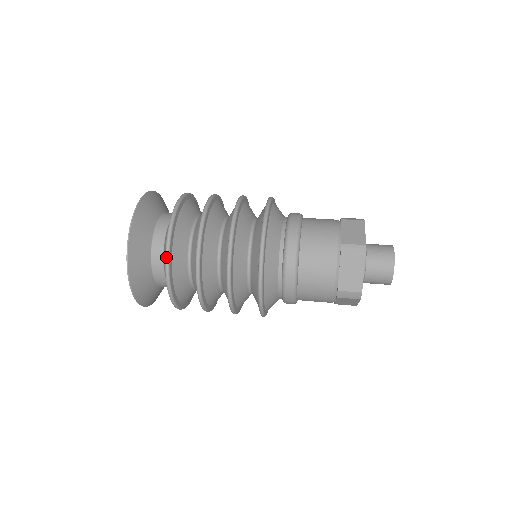
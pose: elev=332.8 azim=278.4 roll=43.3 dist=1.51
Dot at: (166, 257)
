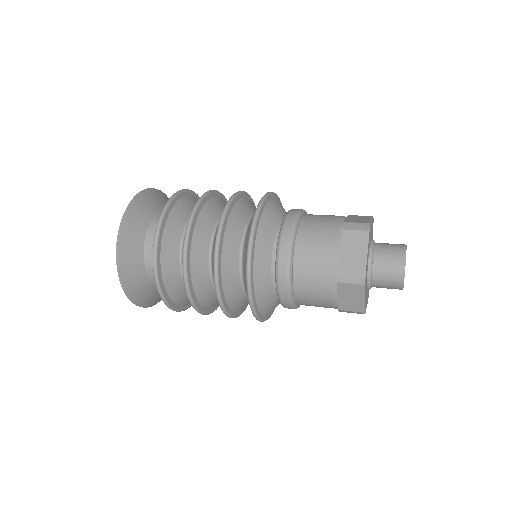
Dot at: (158, 290)
